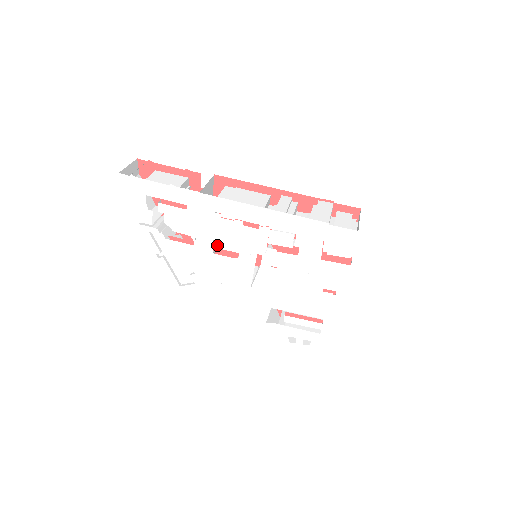
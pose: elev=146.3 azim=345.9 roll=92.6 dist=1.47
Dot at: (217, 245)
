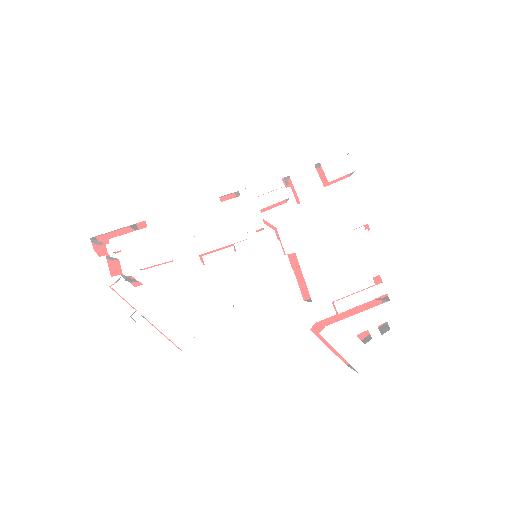
Dot at: (203, 249)
